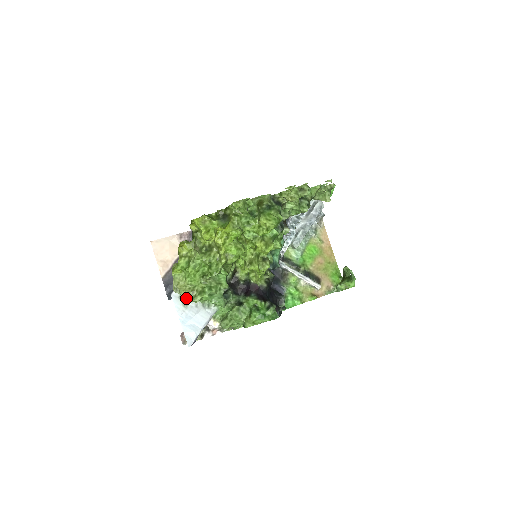
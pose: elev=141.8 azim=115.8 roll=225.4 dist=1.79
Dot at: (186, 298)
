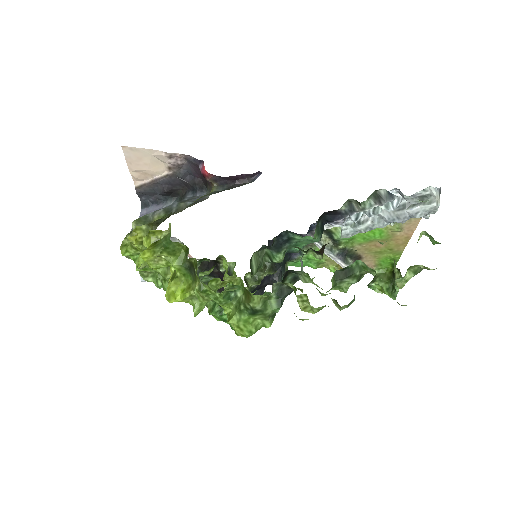
Dot at: occluded
